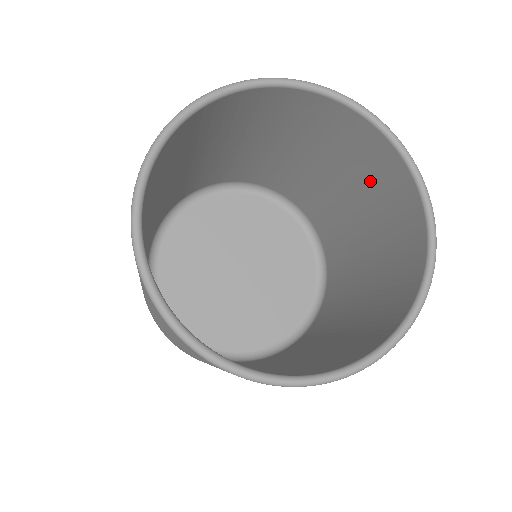
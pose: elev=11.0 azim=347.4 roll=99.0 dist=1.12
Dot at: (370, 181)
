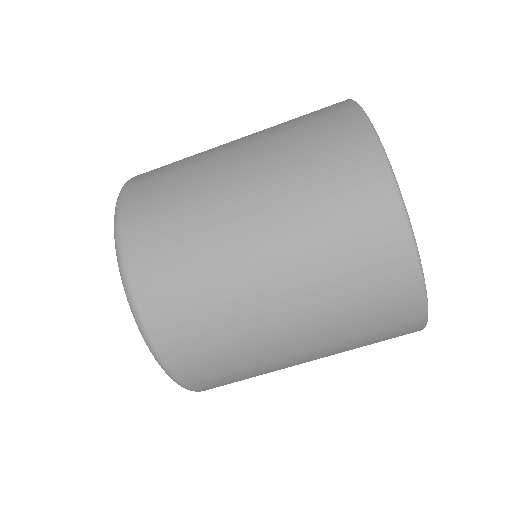
Dot at: occluded
